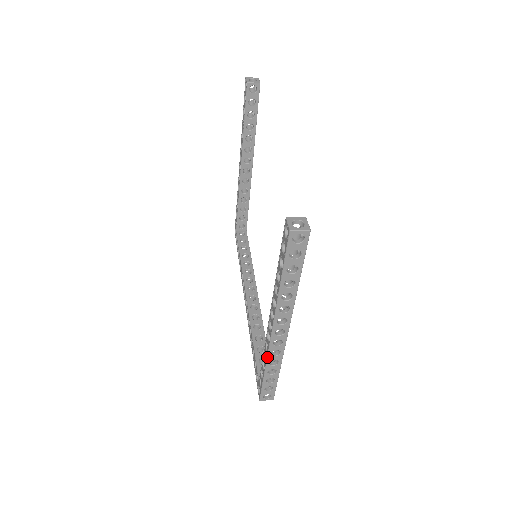
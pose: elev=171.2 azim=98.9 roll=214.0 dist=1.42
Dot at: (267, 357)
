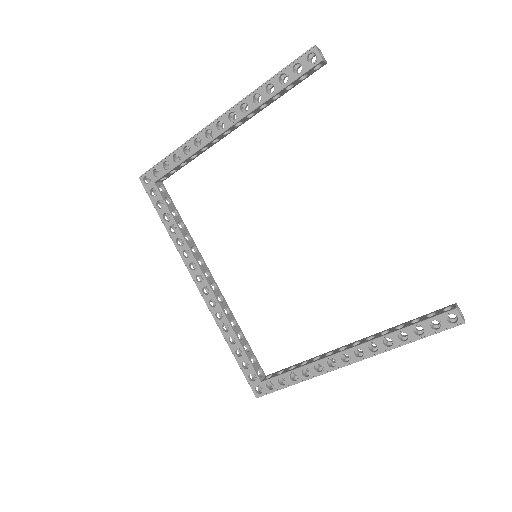
Dot at: occluded
